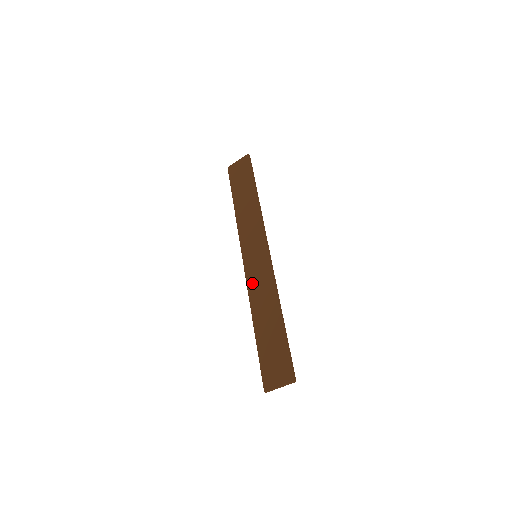
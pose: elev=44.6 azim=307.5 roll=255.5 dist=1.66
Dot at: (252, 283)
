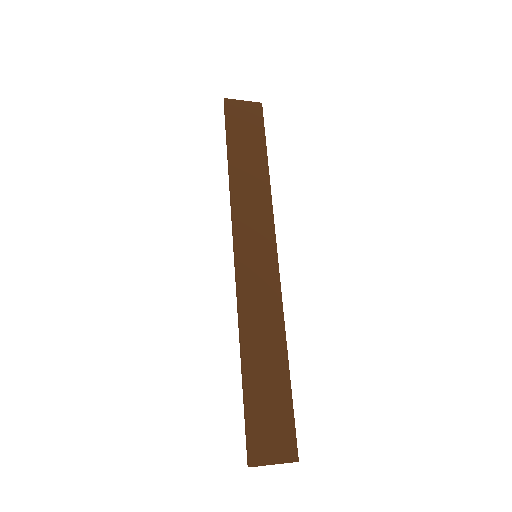
Dot at: (248, 294)
